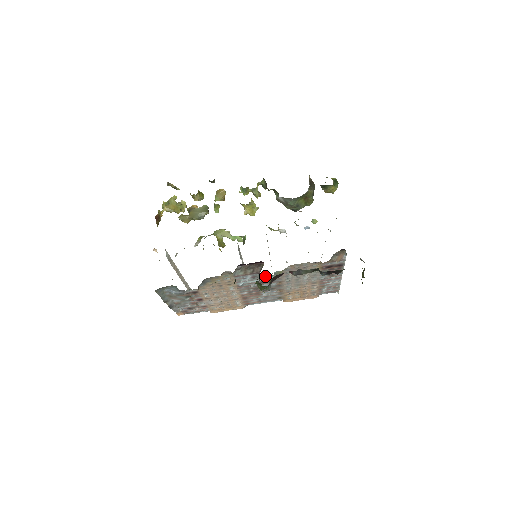
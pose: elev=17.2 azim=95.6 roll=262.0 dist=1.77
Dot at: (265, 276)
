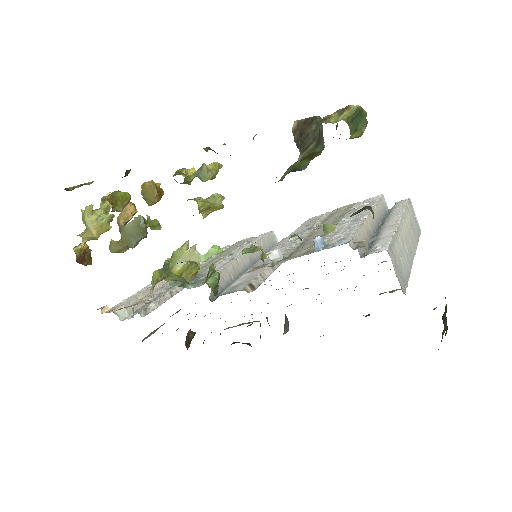
Dot at: occluded
